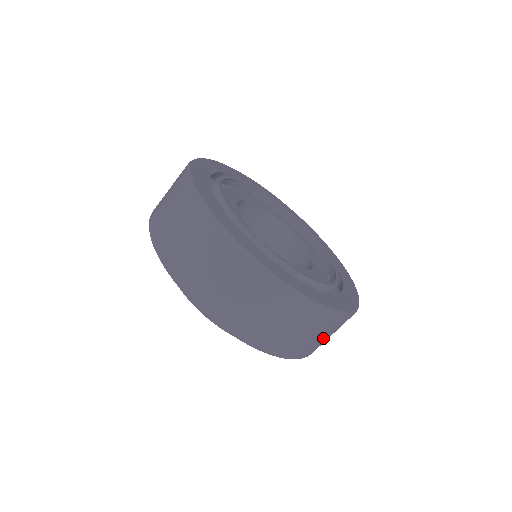
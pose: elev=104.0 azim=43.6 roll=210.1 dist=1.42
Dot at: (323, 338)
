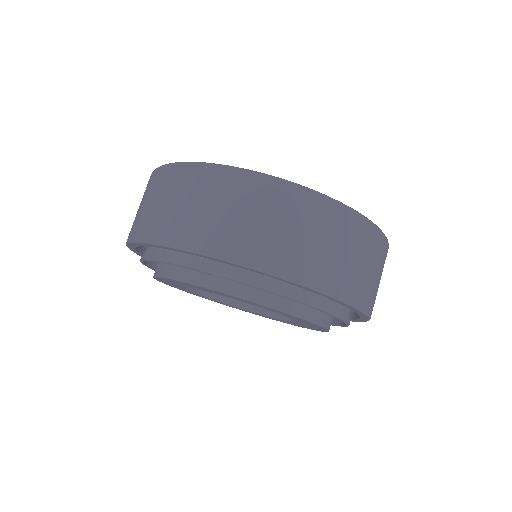
Dot at: occluded
